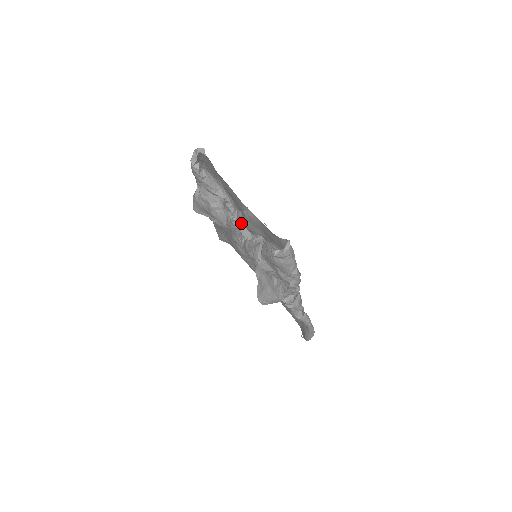
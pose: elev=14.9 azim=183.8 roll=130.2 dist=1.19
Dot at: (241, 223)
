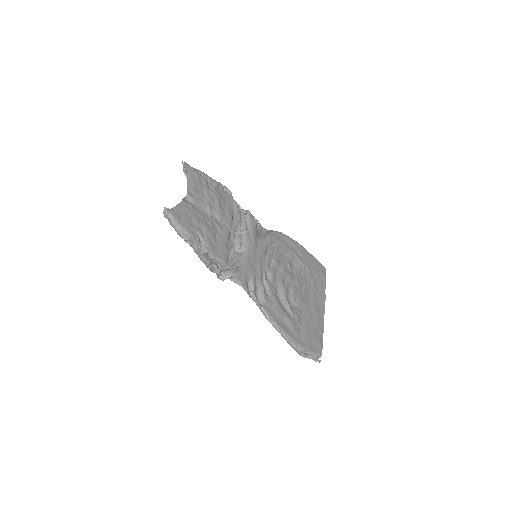
Dot at: (218, 217)
